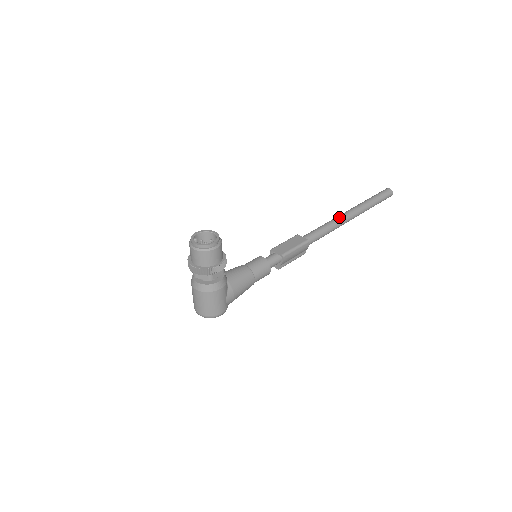
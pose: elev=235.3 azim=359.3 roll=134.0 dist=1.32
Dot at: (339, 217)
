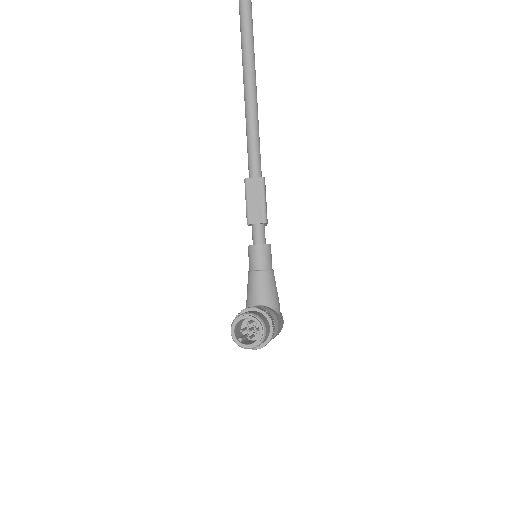
Dot at: (250, 108)
